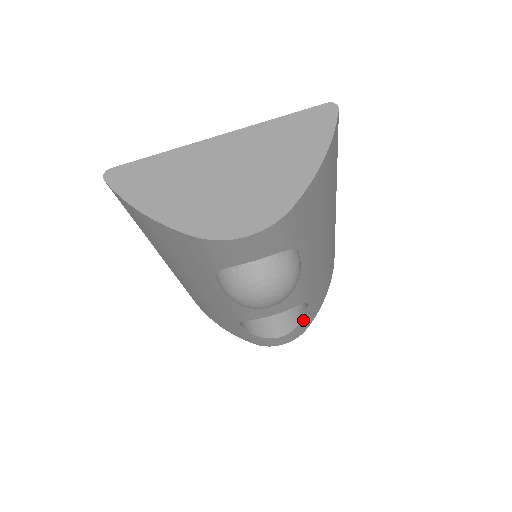
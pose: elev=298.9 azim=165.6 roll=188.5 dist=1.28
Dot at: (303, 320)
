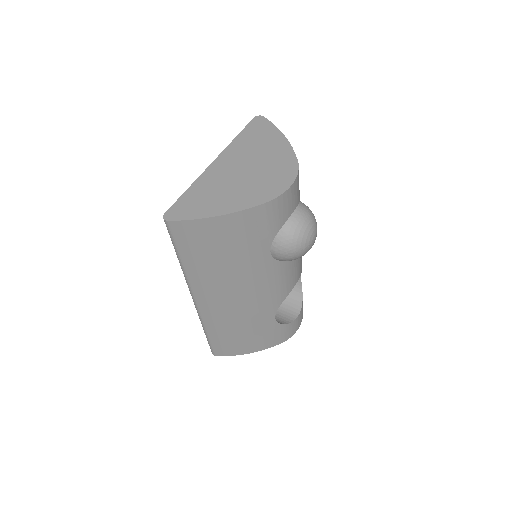
Dot at: (302, 294)
